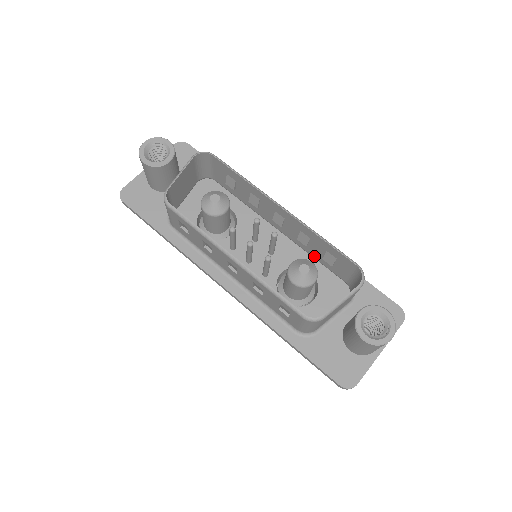
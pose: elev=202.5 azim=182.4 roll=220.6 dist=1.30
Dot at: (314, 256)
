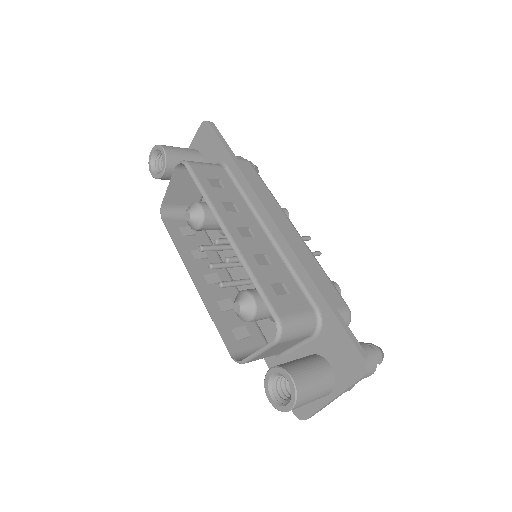
Dot at: (285, 275)
